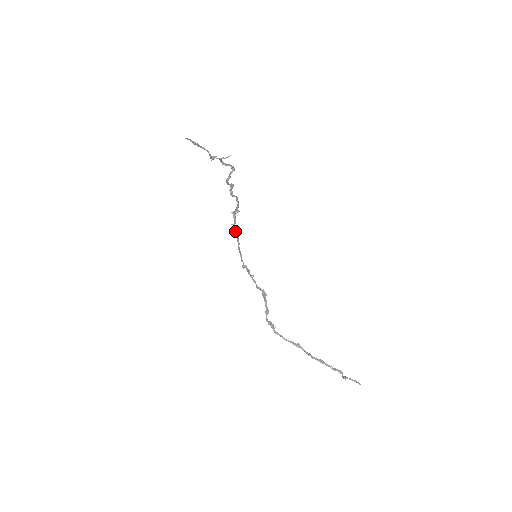
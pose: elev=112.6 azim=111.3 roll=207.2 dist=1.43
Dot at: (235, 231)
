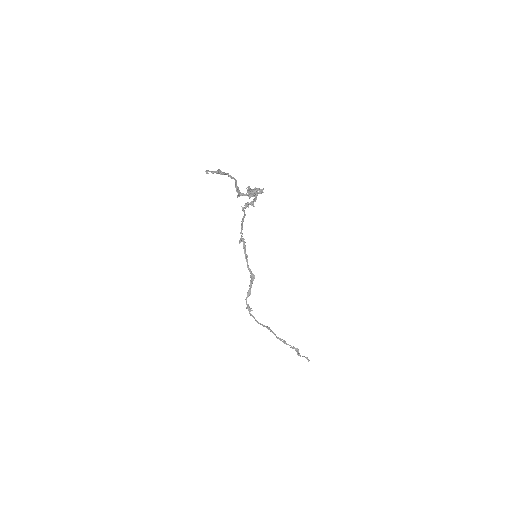
Dot at: (243, 211)
